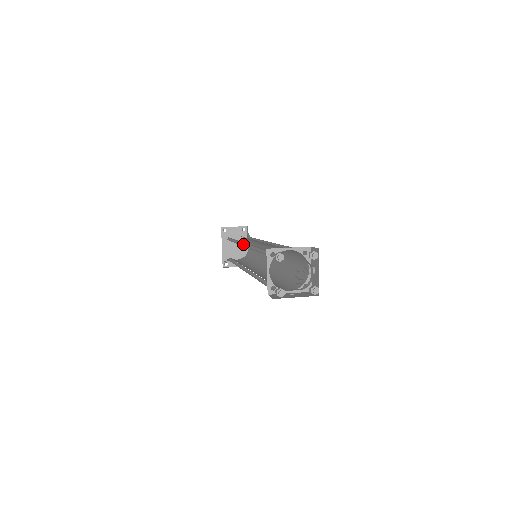
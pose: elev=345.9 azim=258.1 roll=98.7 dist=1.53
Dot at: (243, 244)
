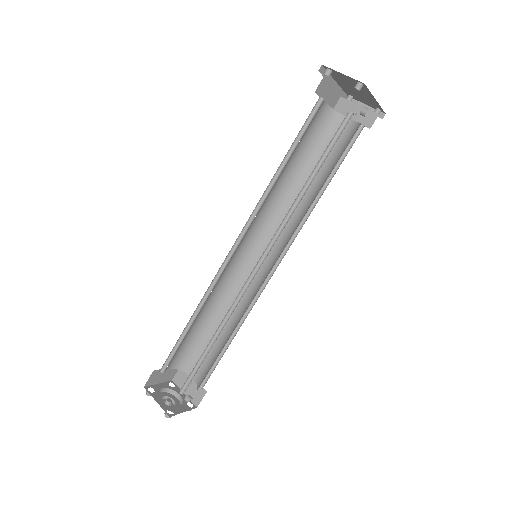
Dot at: occluded
